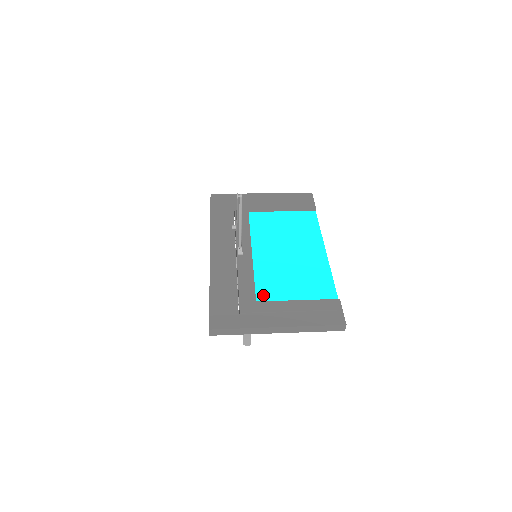
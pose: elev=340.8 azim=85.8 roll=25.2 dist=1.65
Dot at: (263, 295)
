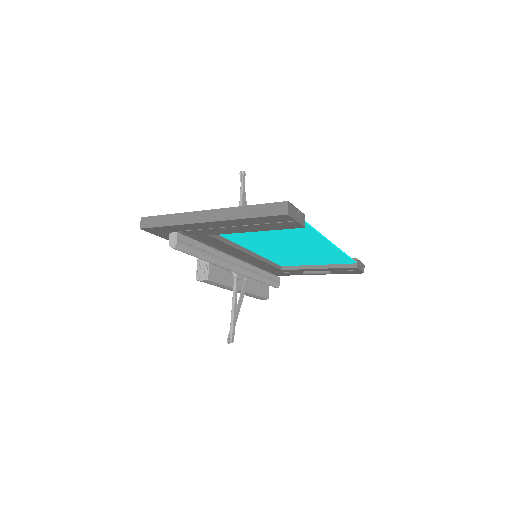
Dot at: occluded
